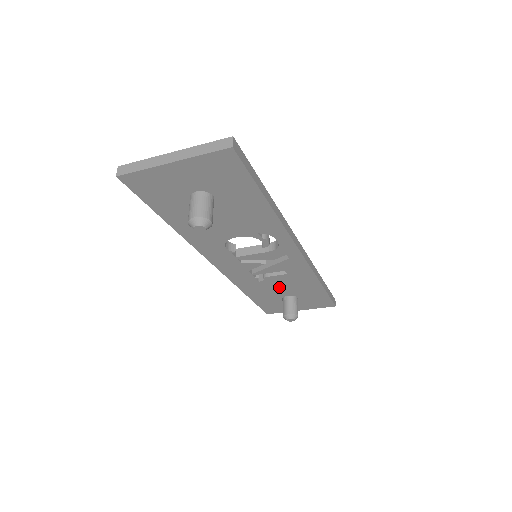
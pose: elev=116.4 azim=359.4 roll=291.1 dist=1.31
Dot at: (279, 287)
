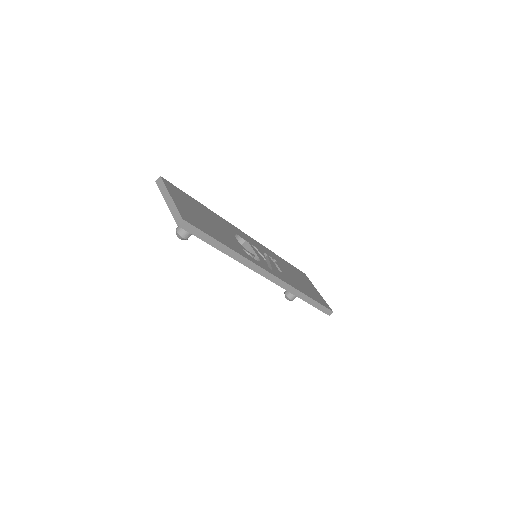
Dot at: occluded
